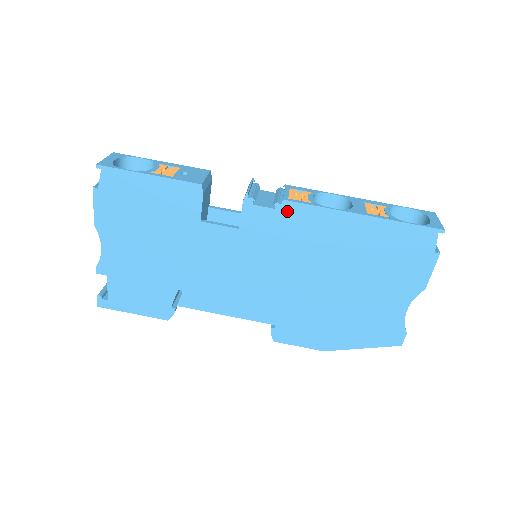
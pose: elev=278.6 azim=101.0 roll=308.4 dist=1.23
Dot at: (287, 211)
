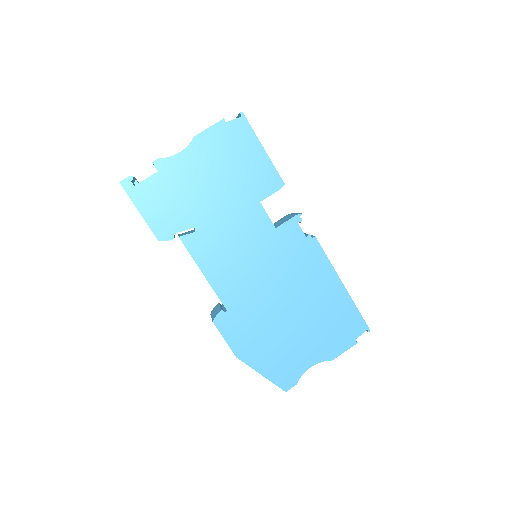
Dot at: (311, 244)
